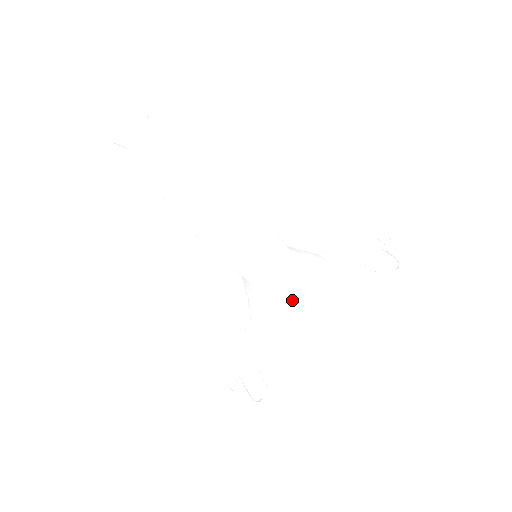
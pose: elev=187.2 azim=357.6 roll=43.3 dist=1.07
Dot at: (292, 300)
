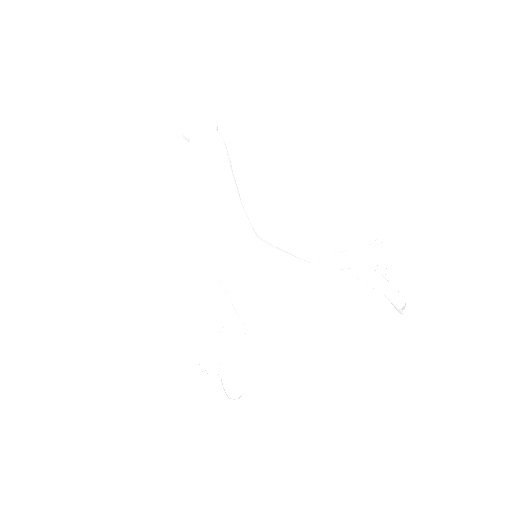
Dot at: (249, 302)
